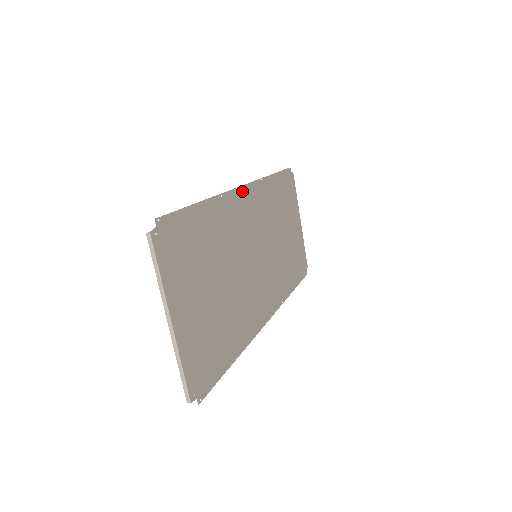
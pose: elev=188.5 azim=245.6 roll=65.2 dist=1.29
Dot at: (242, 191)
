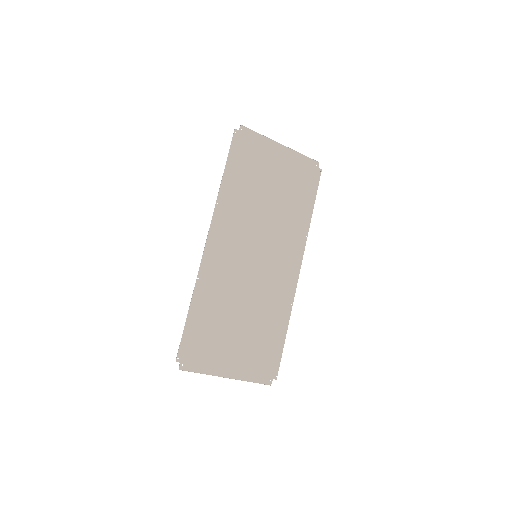
Dot at: (209, 244)
